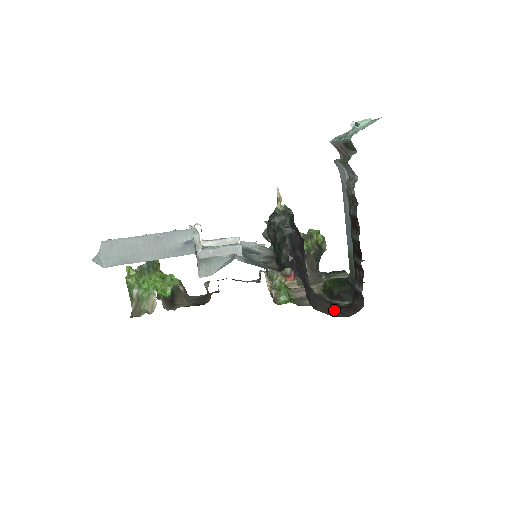
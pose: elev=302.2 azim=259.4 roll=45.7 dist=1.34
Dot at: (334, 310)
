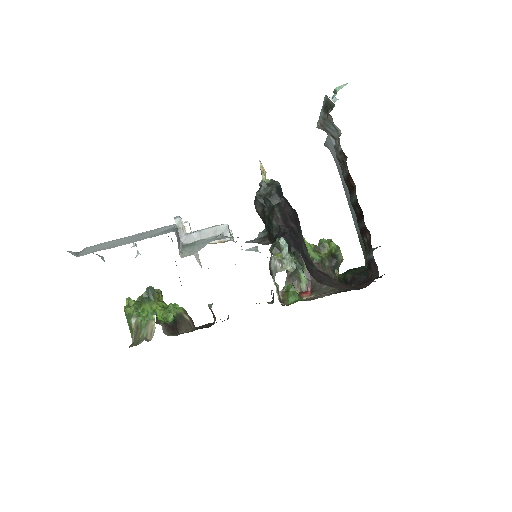
Dot at: (345, 285)
